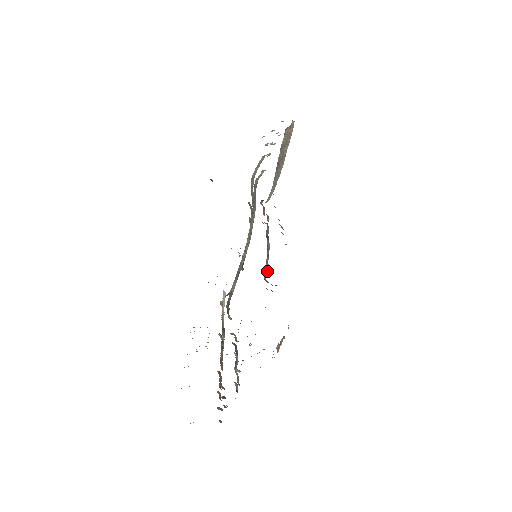
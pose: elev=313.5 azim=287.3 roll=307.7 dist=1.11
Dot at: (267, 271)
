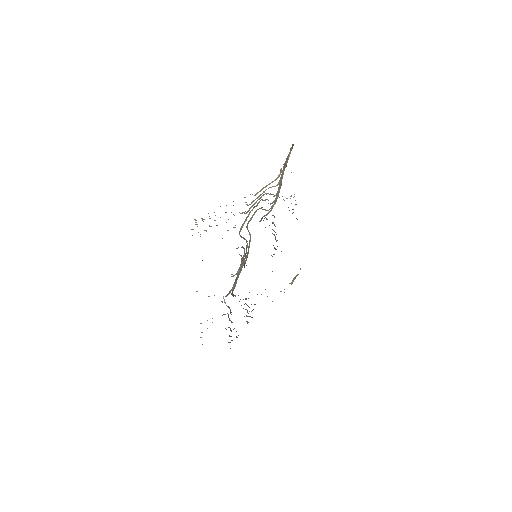
Dot at: (275, 249)
